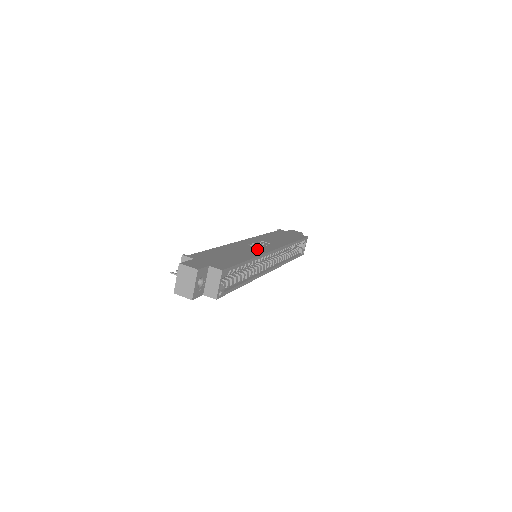
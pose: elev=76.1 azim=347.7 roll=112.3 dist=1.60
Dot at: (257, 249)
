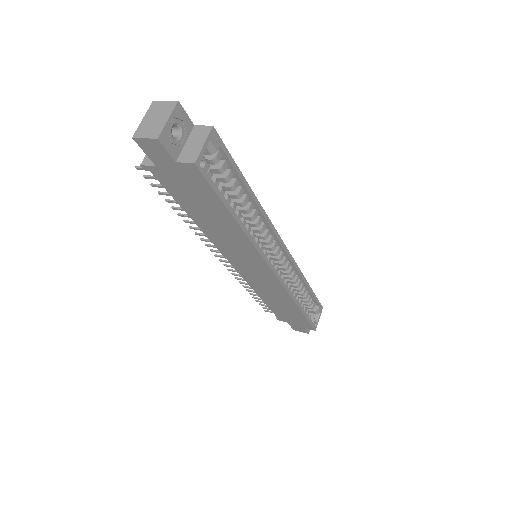
Dot at: occluded
